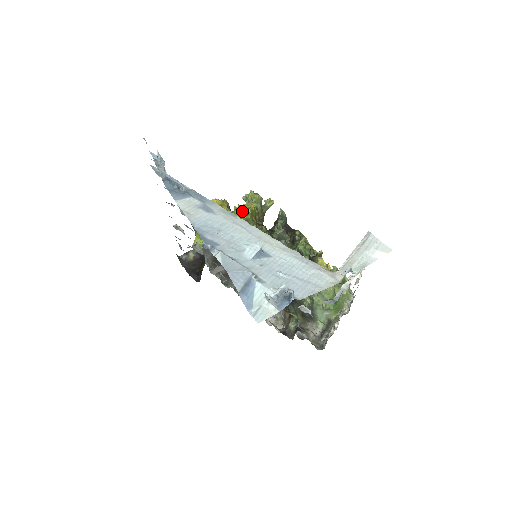
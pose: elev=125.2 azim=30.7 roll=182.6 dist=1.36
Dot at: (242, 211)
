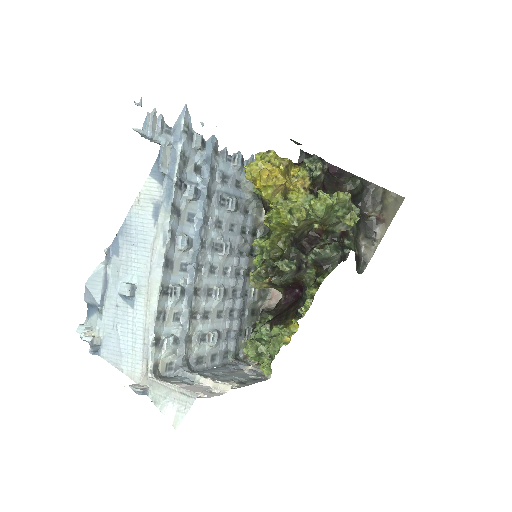
Dot at: (272, 213)
